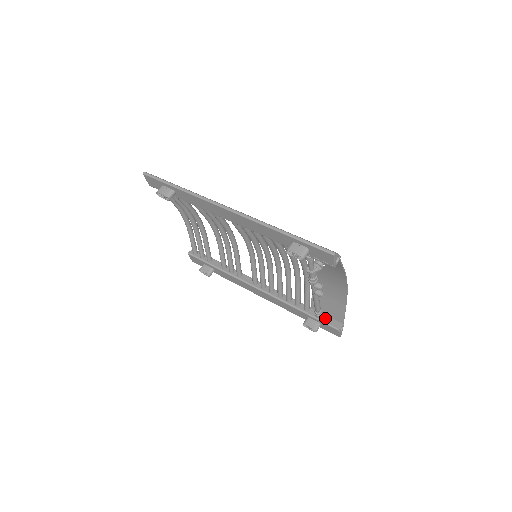
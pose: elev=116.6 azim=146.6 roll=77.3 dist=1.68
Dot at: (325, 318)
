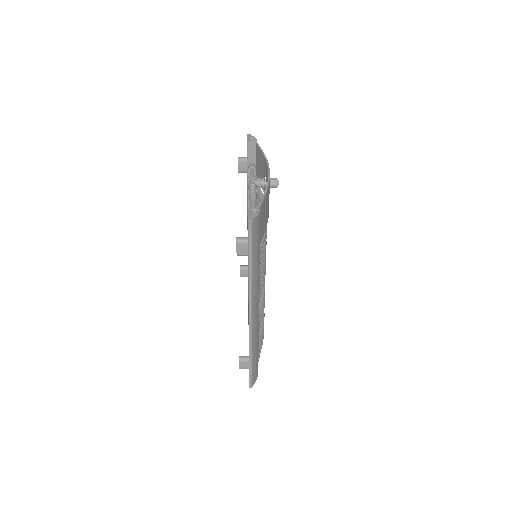
Dot at: occluded
